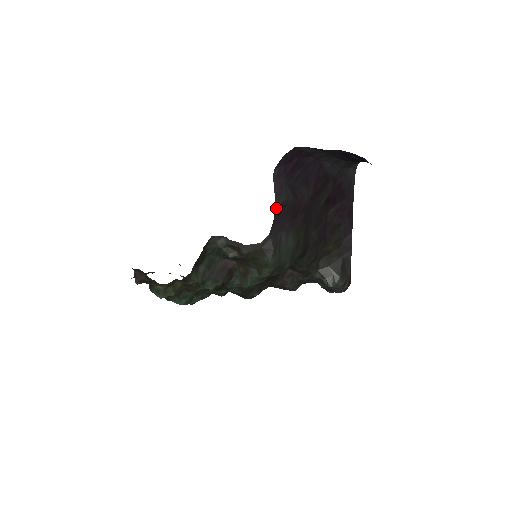
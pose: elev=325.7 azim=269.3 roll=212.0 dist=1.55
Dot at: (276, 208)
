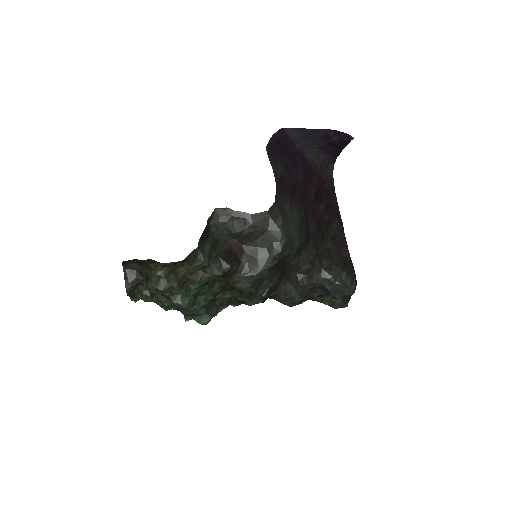
Dot at: (276, 179)
